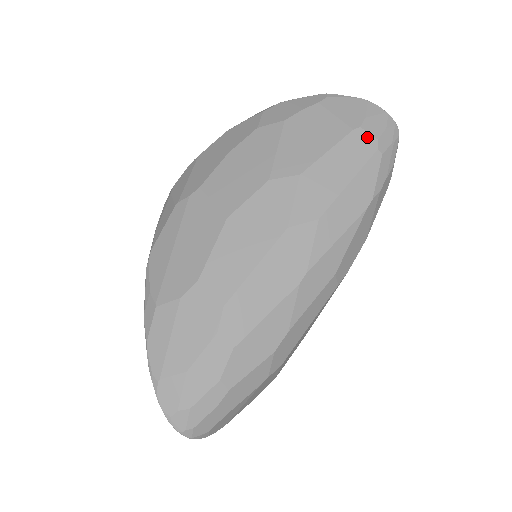
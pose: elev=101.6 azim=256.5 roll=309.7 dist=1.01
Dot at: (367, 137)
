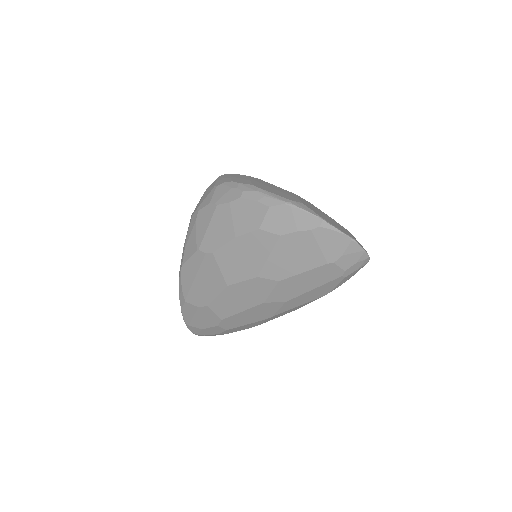
Dot at: (337, 269)
